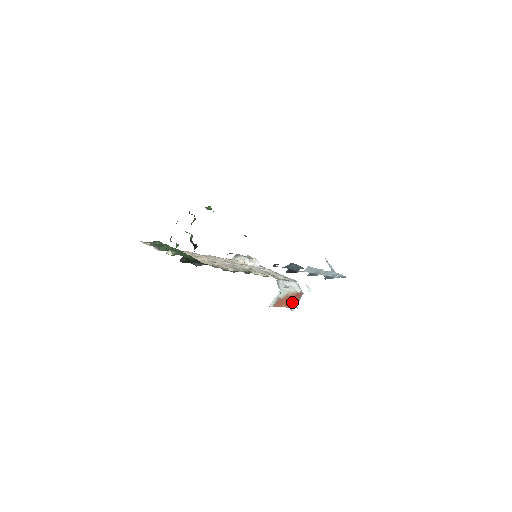
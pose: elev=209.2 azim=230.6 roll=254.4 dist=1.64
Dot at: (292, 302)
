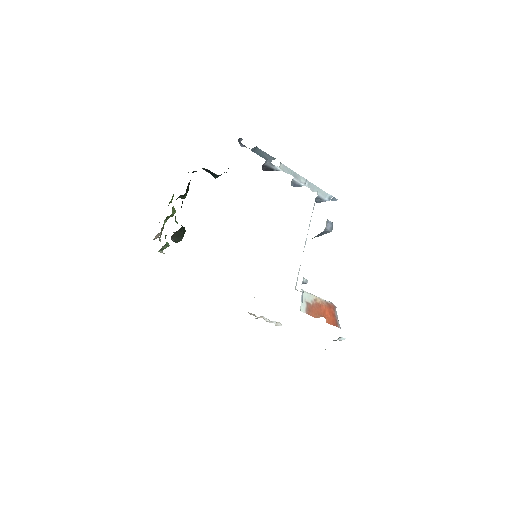
Dot at: (329, 316)
